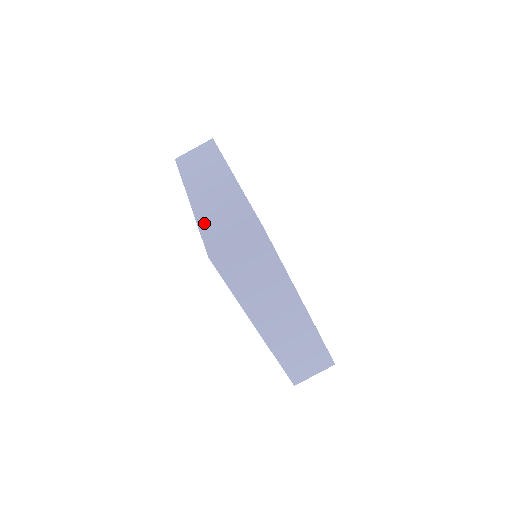
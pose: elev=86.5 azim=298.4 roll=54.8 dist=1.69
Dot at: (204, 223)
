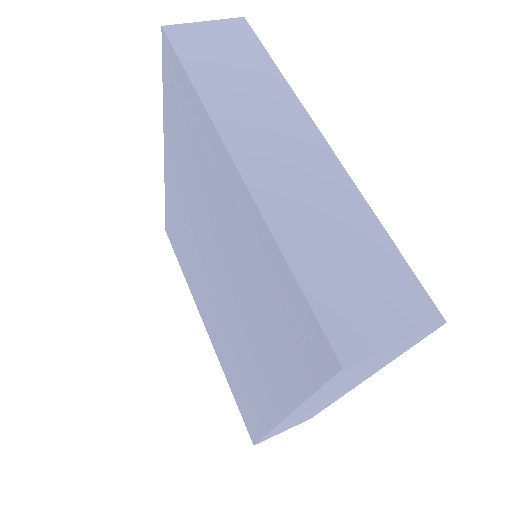
Dot at: occluded
